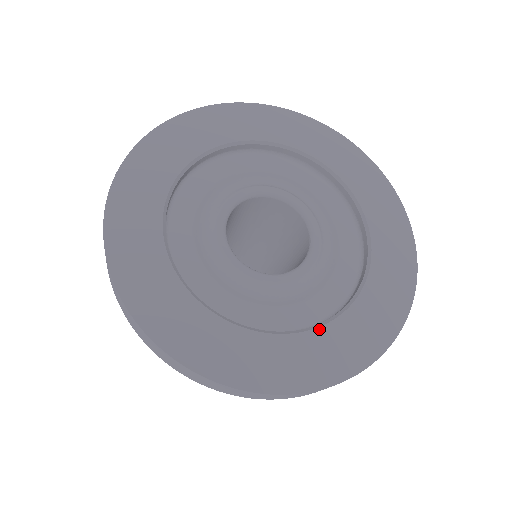
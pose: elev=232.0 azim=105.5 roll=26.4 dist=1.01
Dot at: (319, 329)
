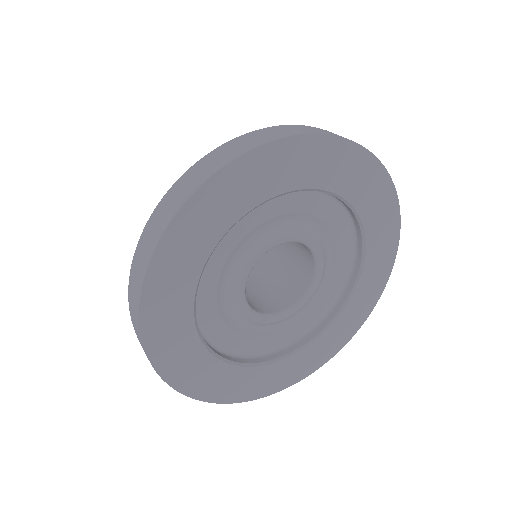
Dot at: (306, 349)
